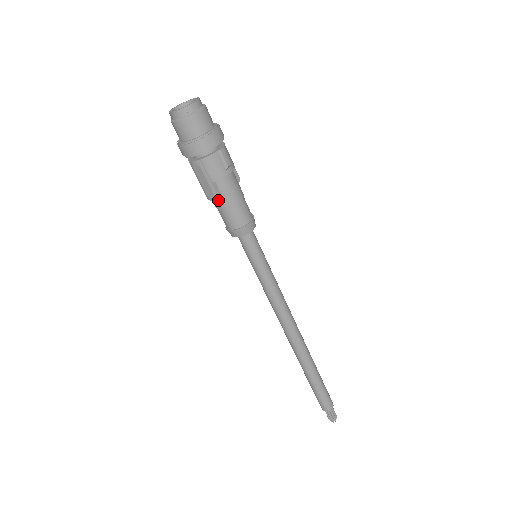
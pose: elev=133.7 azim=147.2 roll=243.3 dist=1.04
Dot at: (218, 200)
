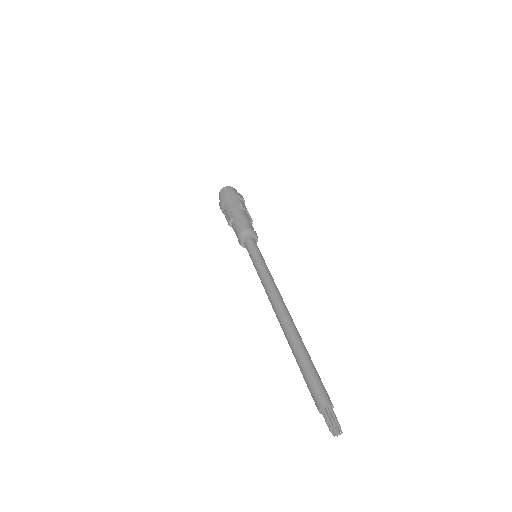
Dot at: (233, 222)
